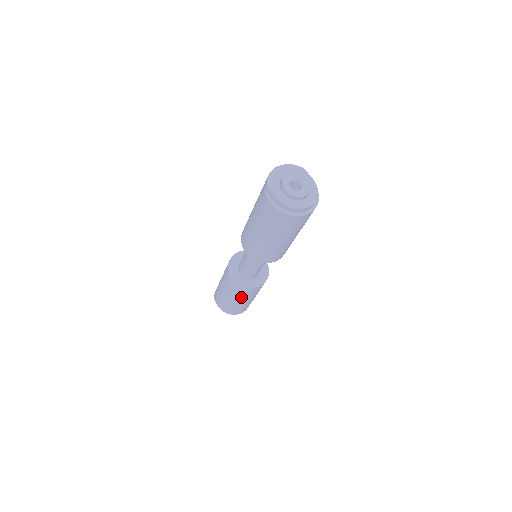
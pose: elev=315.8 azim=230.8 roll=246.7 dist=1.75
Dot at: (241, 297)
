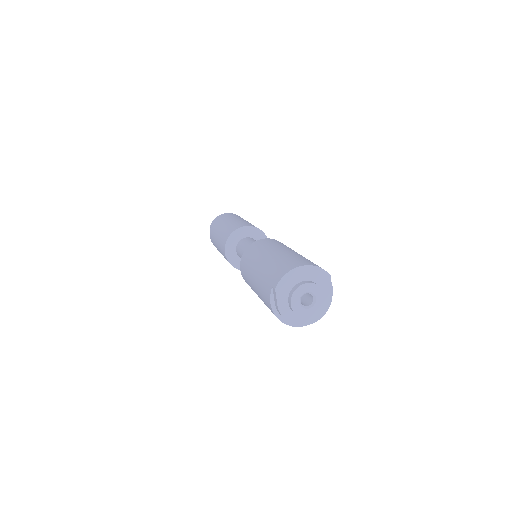
Dot at: occluded
